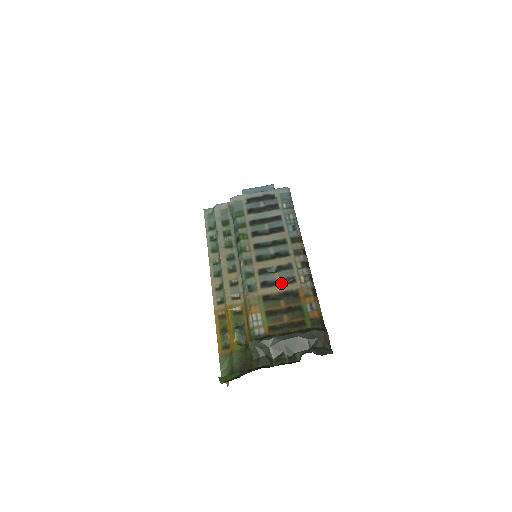
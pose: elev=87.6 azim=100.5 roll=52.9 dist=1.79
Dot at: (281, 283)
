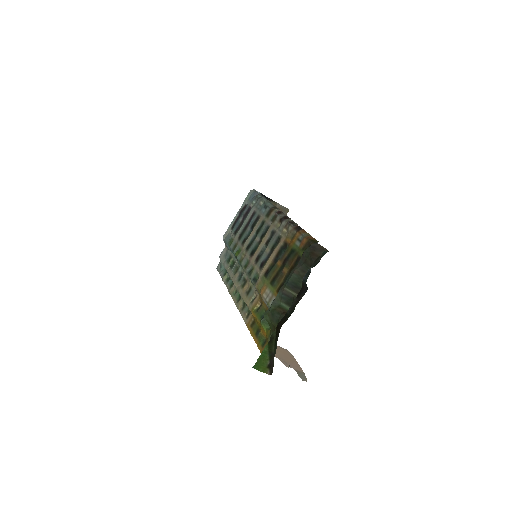
Dot at: (272, 251)
